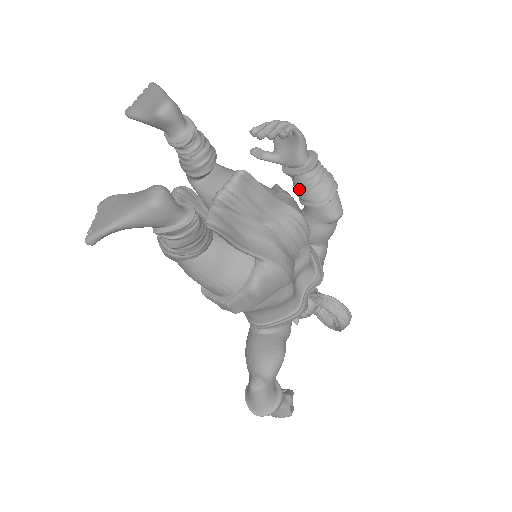
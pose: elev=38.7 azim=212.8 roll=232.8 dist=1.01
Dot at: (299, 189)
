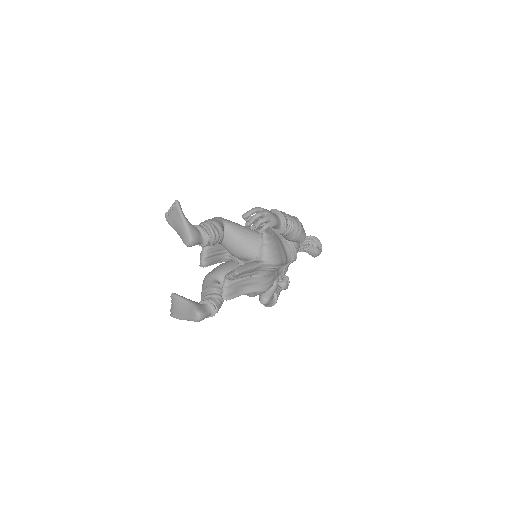
Dot at: occluded
